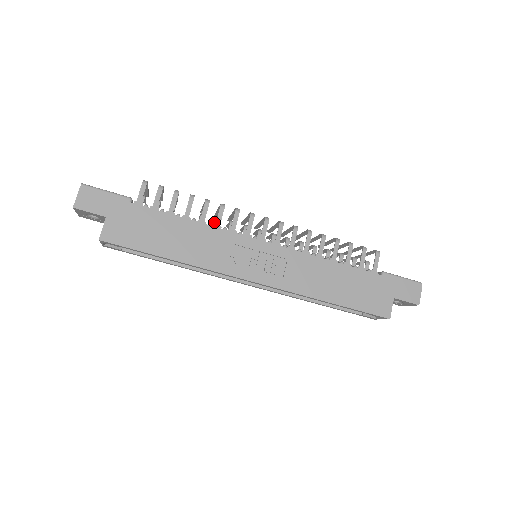
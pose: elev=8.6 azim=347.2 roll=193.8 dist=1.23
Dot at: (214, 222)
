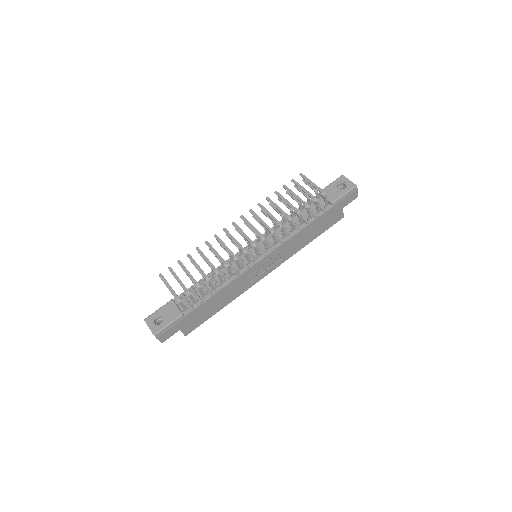
Dot at: (221, 264)
